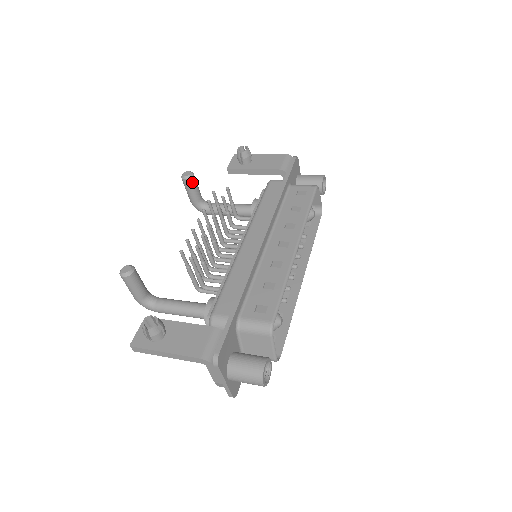
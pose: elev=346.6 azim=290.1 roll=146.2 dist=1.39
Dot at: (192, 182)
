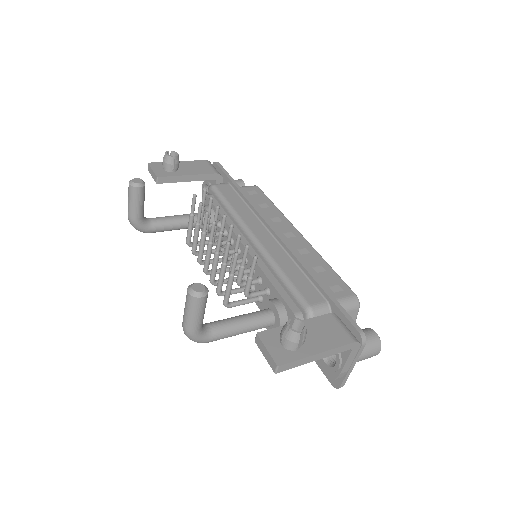
Dot at: (144, 191)
